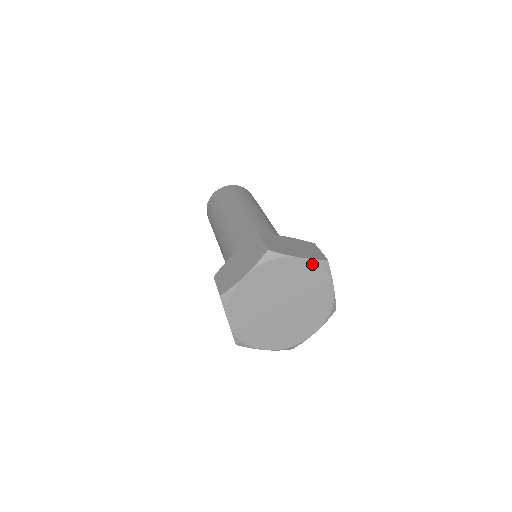
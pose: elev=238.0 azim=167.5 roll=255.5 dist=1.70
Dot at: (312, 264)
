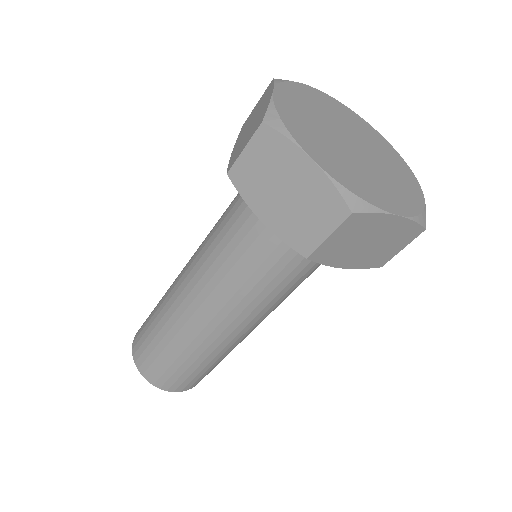
Dot at: (333, 100)
